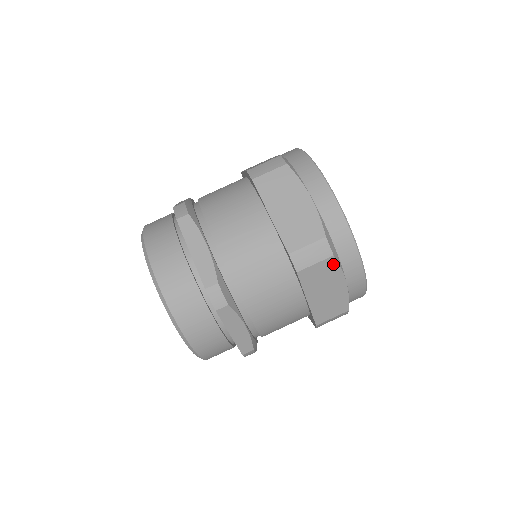
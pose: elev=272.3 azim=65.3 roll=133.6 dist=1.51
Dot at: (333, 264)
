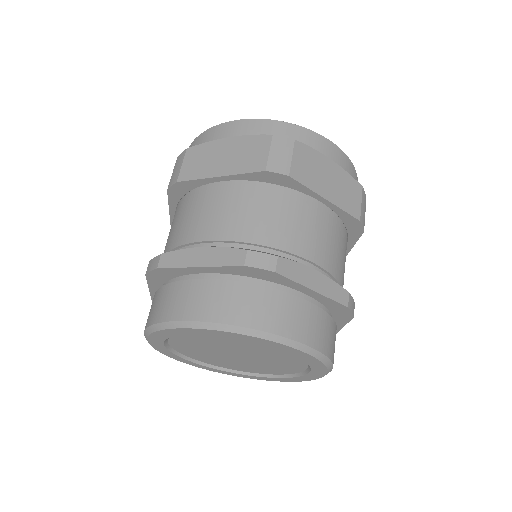
Dot at: occluded
